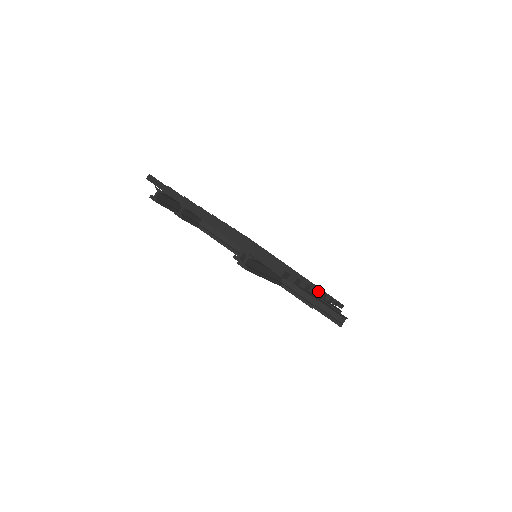
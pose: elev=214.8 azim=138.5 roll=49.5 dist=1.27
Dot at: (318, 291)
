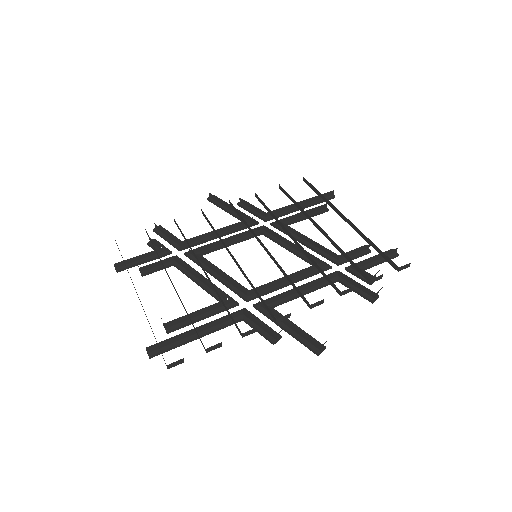
Dot at: (288, 314)
